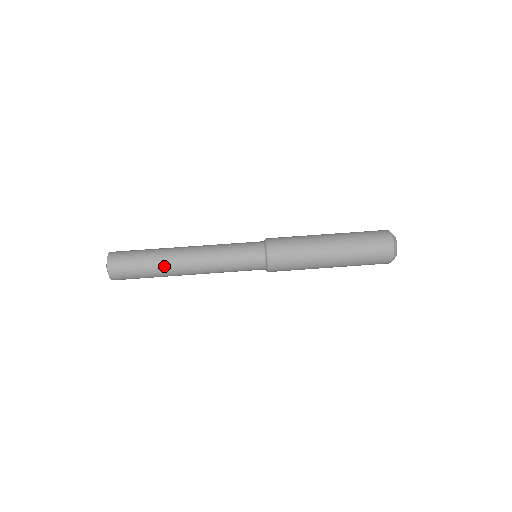
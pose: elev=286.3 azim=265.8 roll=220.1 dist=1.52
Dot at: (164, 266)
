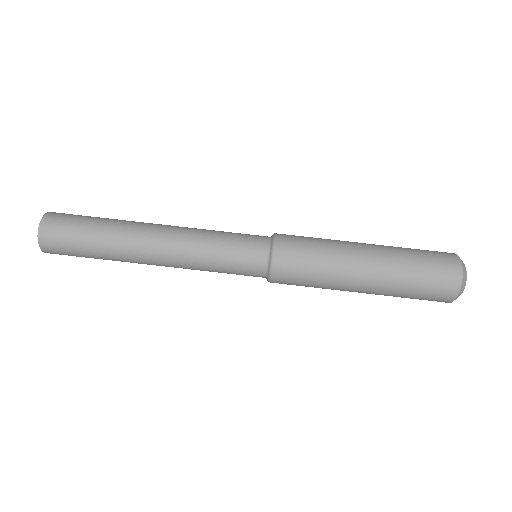
Dot at: (121, 258)
